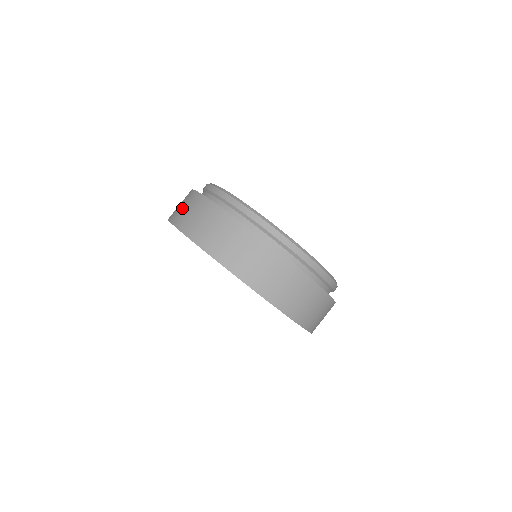
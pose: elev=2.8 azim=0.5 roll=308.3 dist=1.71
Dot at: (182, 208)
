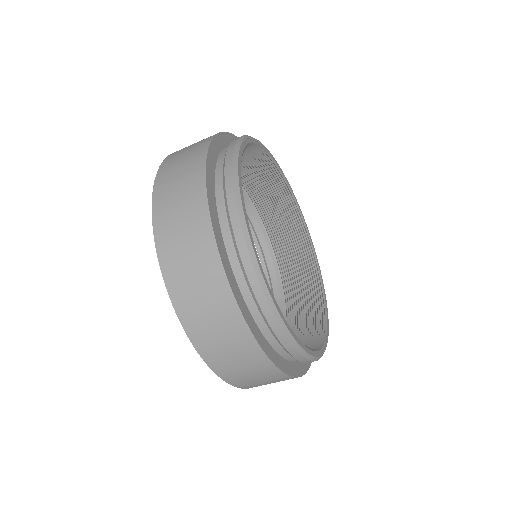
Dot at: (188, 146)
